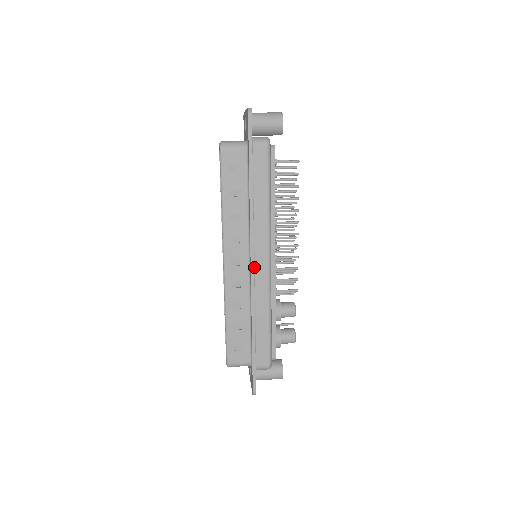
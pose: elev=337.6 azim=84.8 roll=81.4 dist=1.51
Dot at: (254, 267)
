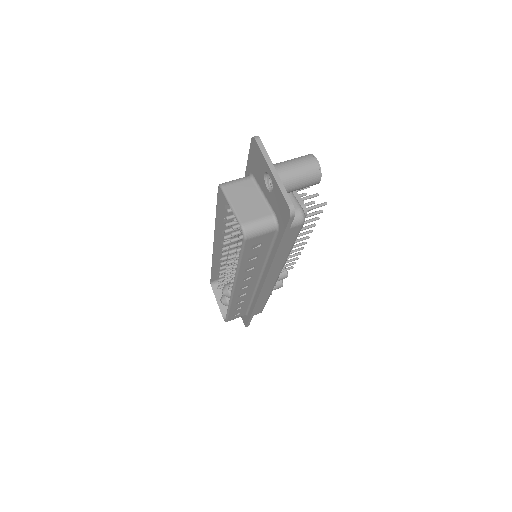
Dot at: occluded
